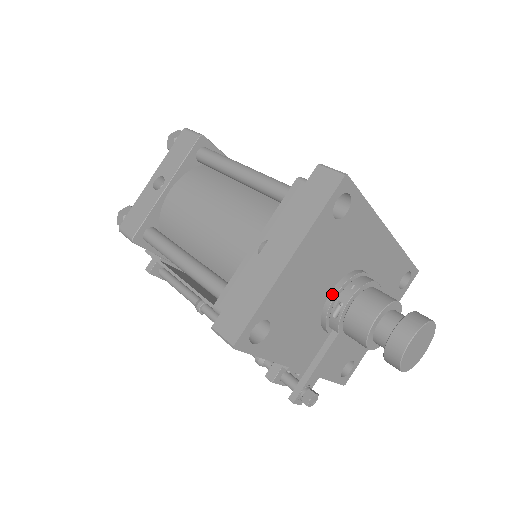
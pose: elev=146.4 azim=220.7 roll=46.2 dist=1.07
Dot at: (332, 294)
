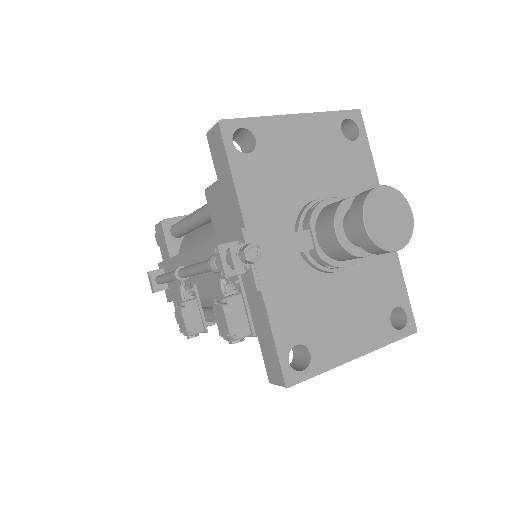
Dot at: (317, 199)
